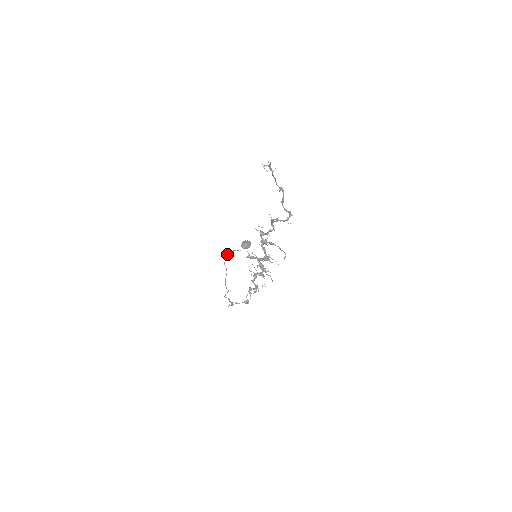
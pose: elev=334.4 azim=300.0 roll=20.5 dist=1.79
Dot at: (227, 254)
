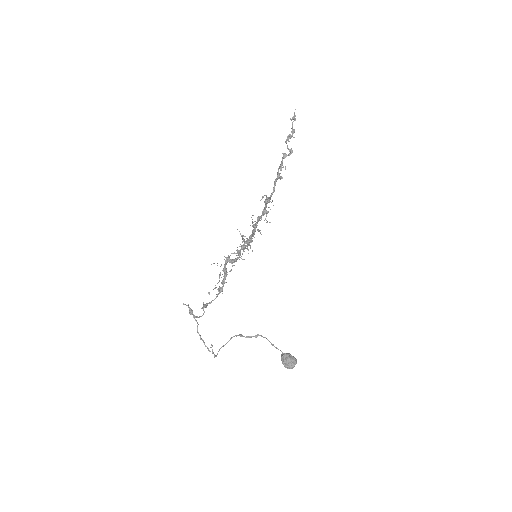
Dot at: (254, 336)
